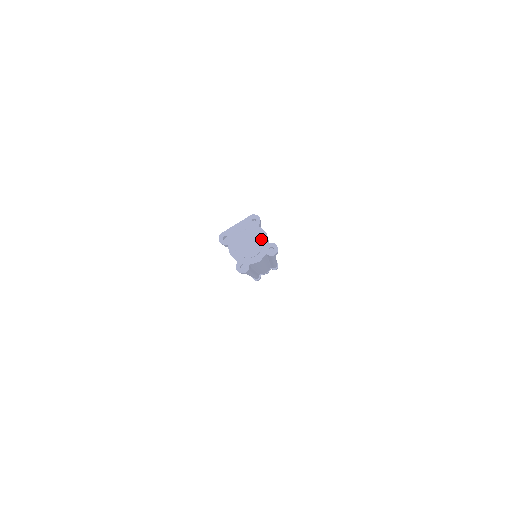
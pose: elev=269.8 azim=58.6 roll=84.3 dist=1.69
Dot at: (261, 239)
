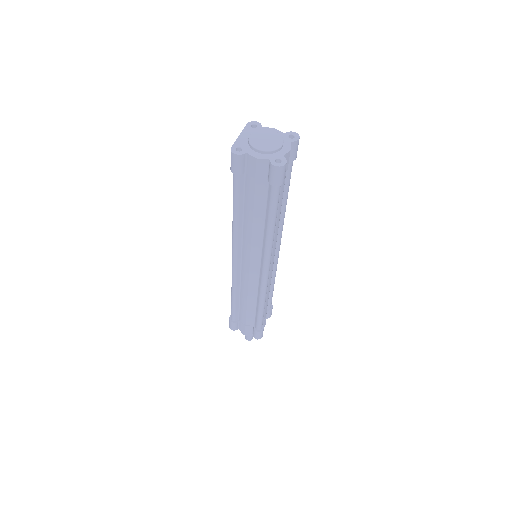
Dot at: (275, 132)
